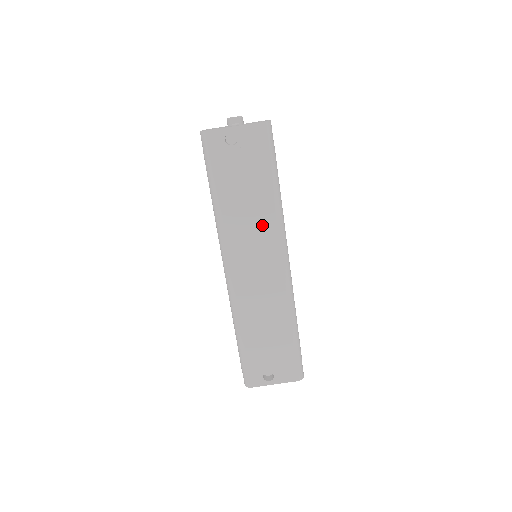
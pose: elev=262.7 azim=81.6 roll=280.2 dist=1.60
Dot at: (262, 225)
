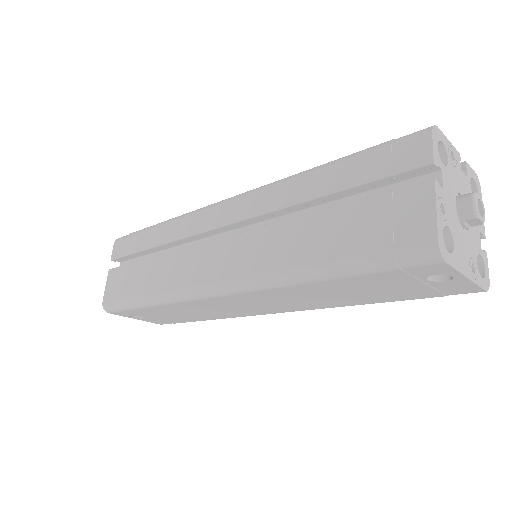
Dot at: (313, 303)
